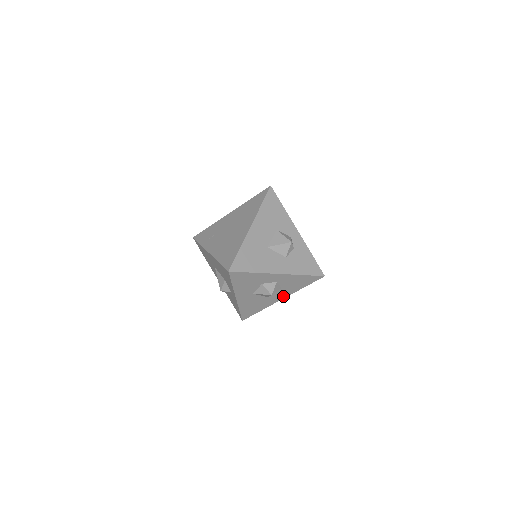
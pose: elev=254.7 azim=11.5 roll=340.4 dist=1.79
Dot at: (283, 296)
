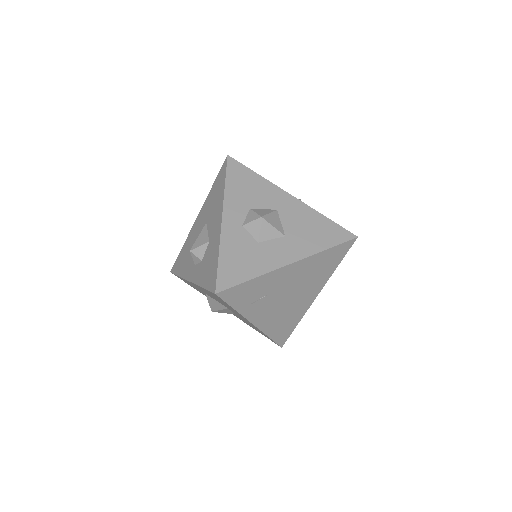
Dot at: occluded
